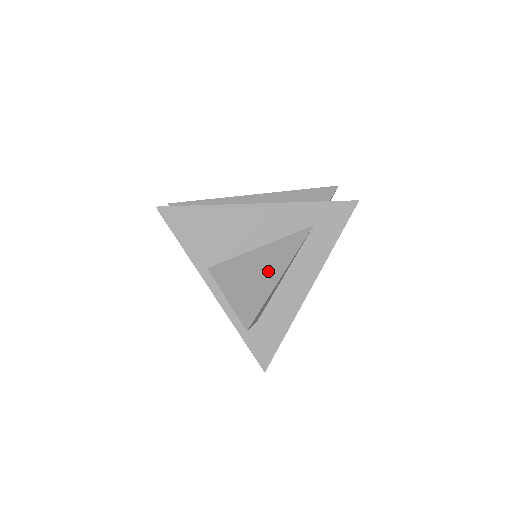
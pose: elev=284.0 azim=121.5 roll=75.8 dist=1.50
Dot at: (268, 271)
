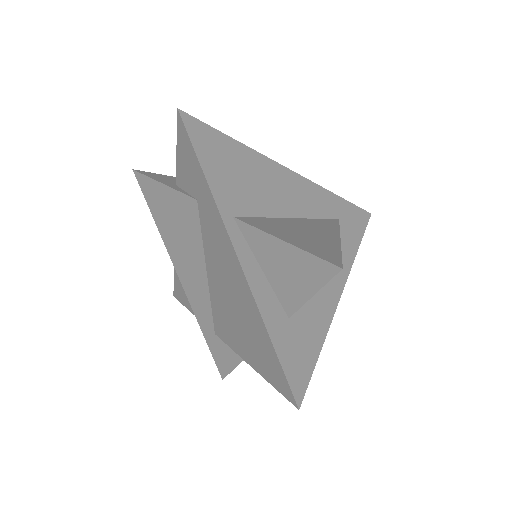
Dot at: (320, 233)
